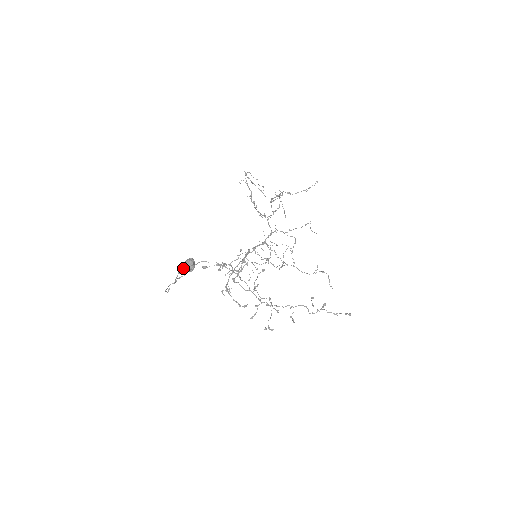
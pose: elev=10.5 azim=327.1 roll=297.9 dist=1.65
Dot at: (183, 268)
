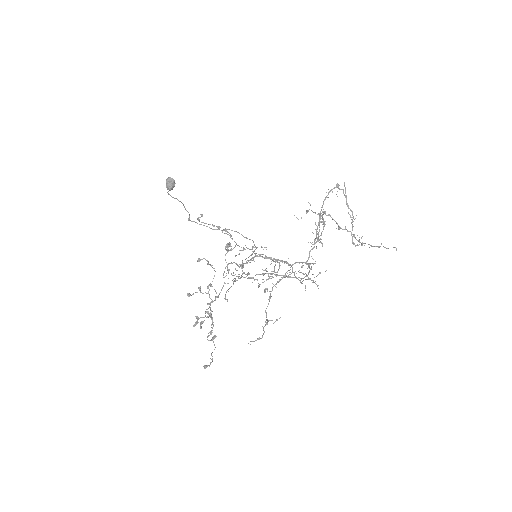
Dot at: (236, 231)
